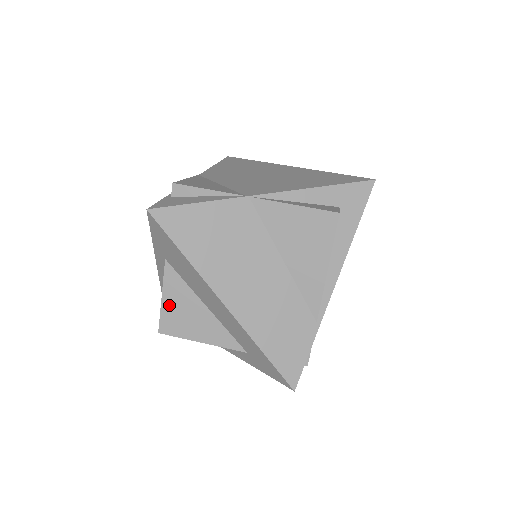
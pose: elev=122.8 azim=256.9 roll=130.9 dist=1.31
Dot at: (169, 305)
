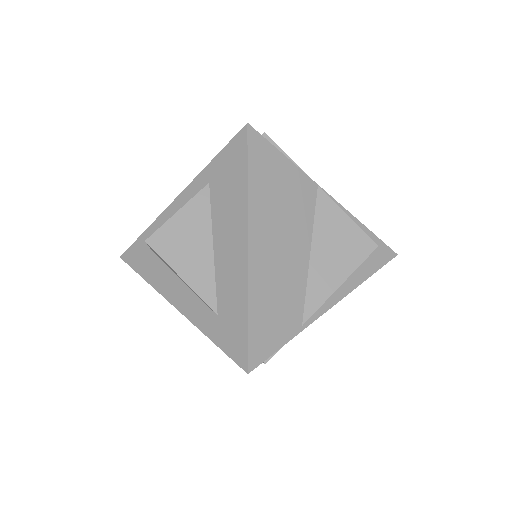
Dot at: (178, 223)
